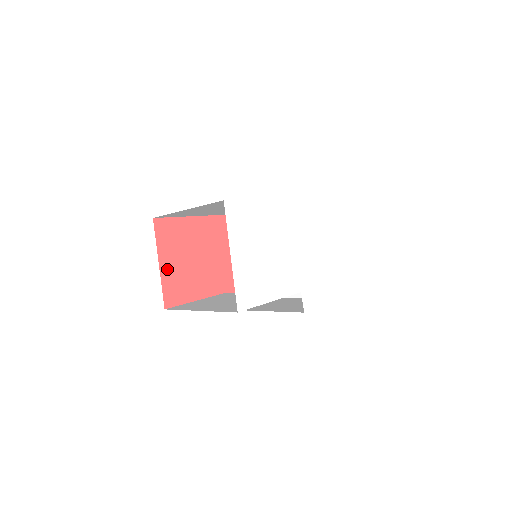
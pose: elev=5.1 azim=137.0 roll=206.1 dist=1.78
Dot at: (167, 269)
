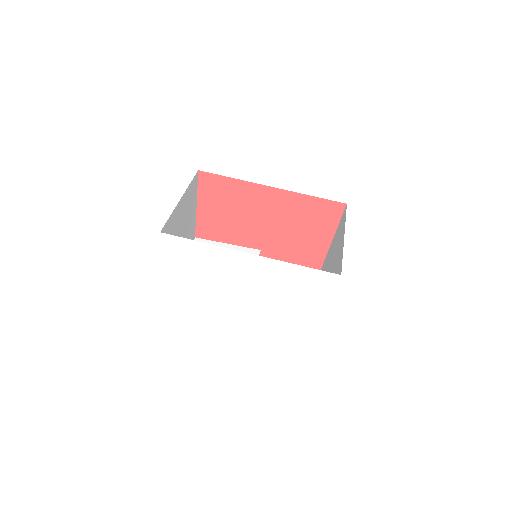
Dot at: (204, 212)
